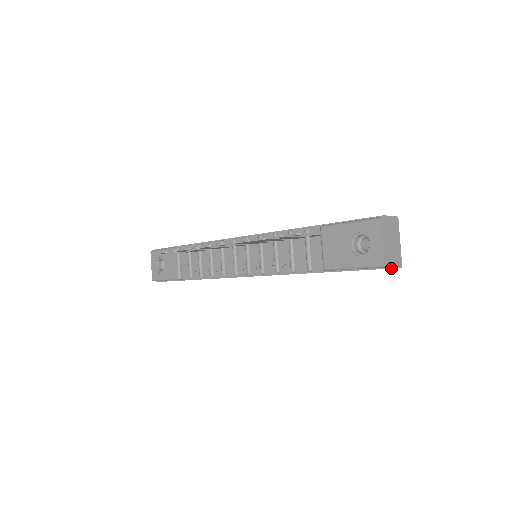
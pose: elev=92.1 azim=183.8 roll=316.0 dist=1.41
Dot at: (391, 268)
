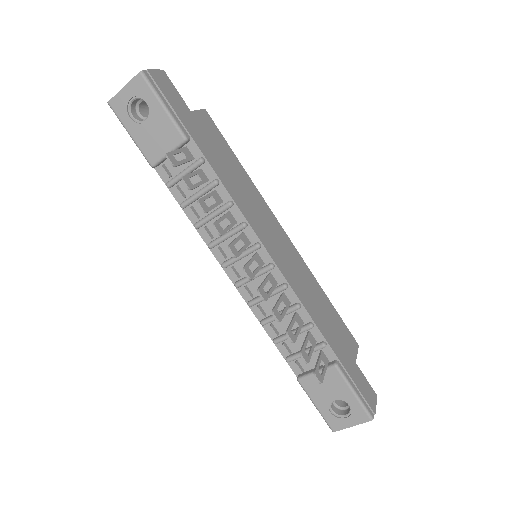
Dot at: occluded
